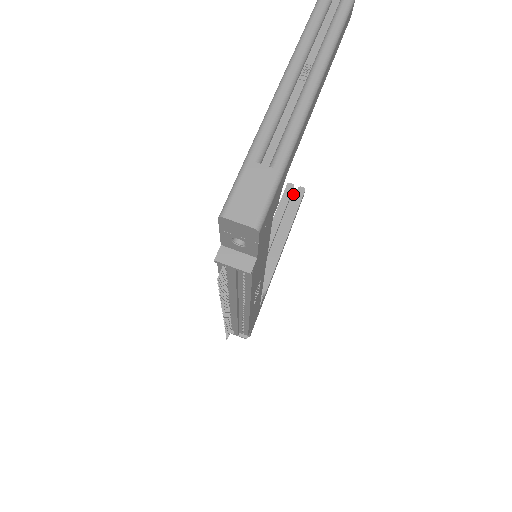
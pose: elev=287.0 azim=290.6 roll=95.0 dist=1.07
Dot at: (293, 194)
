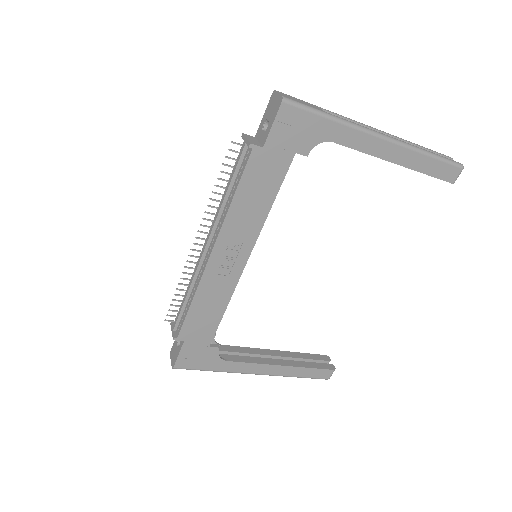
Dot at: occluded
